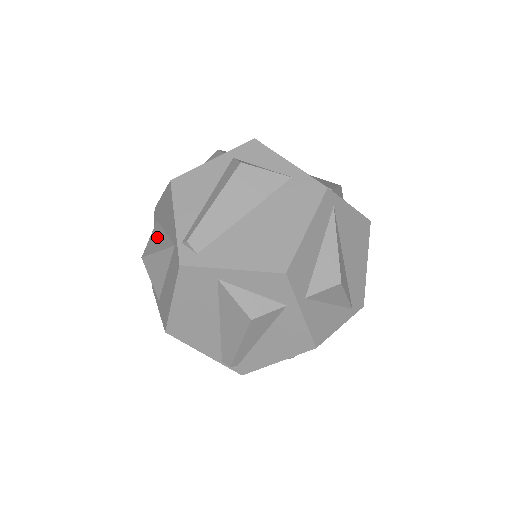
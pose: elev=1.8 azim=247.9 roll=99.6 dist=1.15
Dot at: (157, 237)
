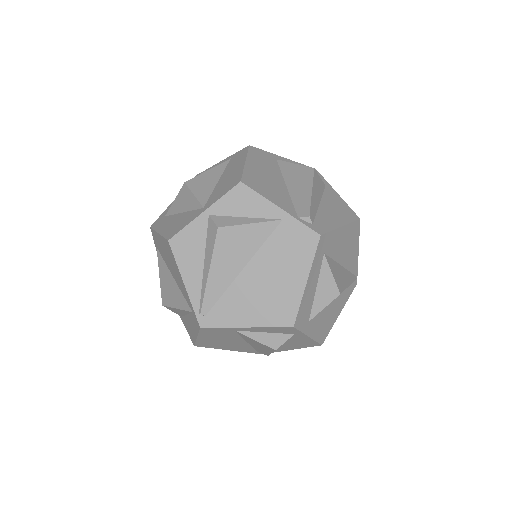
Dot at: occluded
